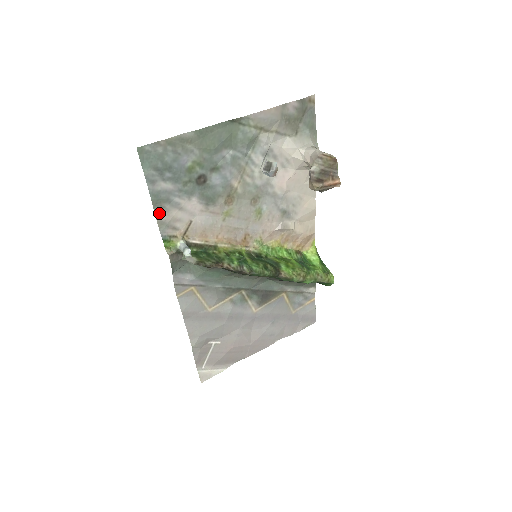
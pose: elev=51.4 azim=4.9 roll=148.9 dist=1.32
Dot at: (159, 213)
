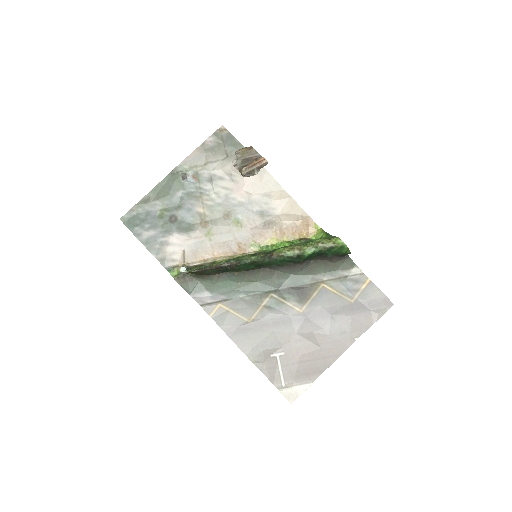
Dot at: (156, 254)
